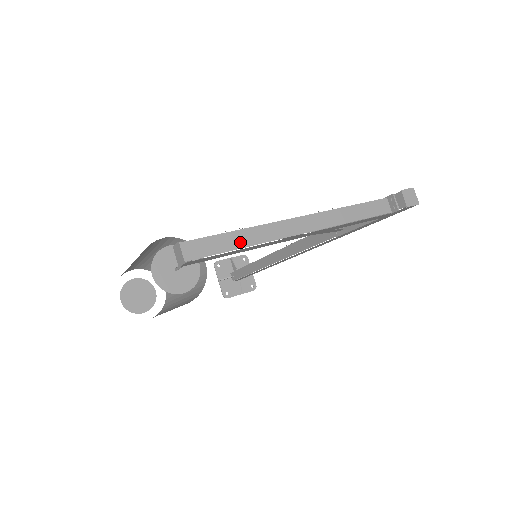
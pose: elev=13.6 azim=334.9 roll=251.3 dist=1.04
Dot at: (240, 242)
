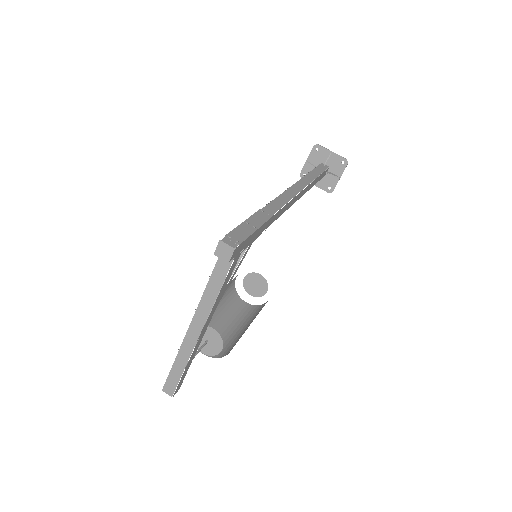
Dot at: (180, 368)
